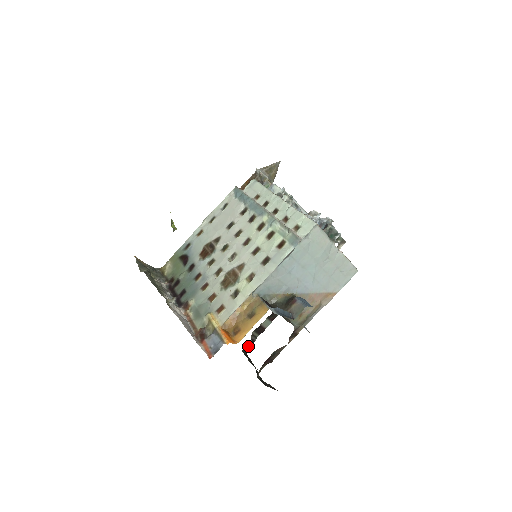
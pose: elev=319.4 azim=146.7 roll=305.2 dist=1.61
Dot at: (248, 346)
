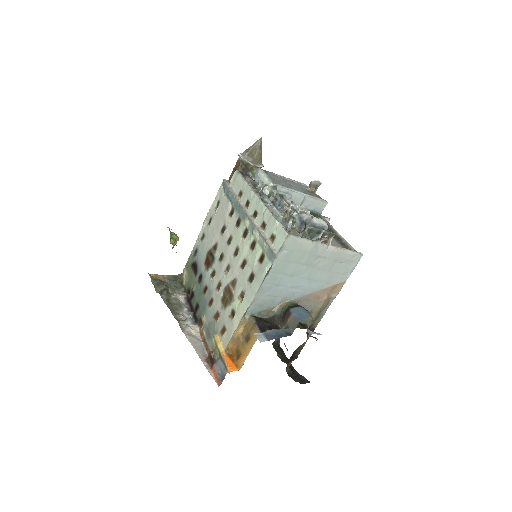
Dot at: occluded
